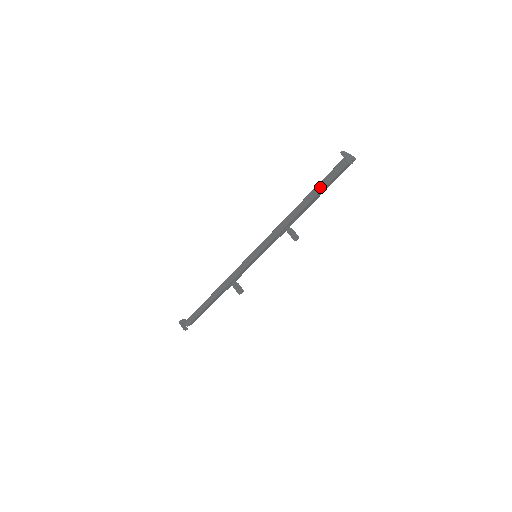
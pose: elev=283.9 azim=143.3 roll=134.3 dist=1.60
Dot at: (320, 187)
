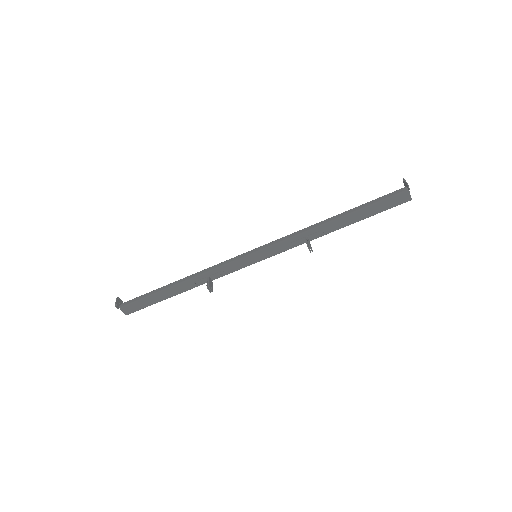
Dot at: (366, 205)
